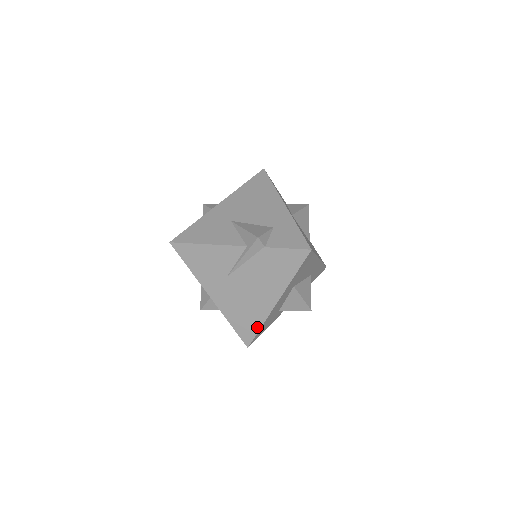
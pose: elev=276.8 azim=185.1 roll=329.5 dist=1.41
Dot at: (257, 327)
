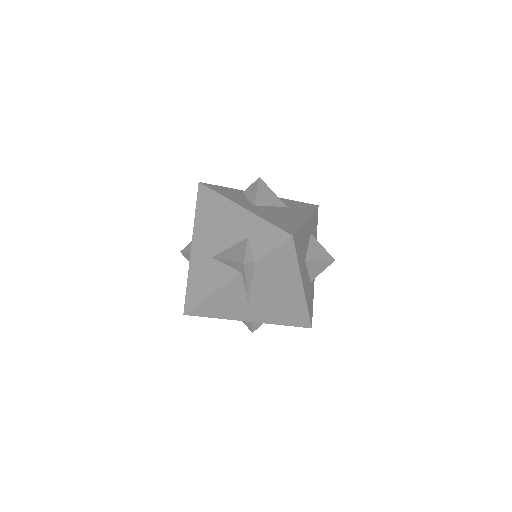
Dot at: (305, 312)
